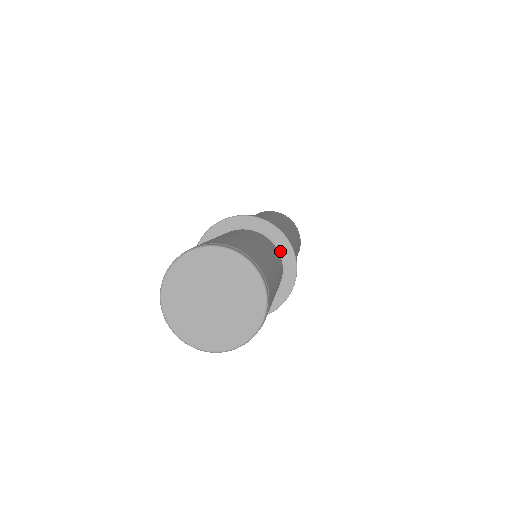
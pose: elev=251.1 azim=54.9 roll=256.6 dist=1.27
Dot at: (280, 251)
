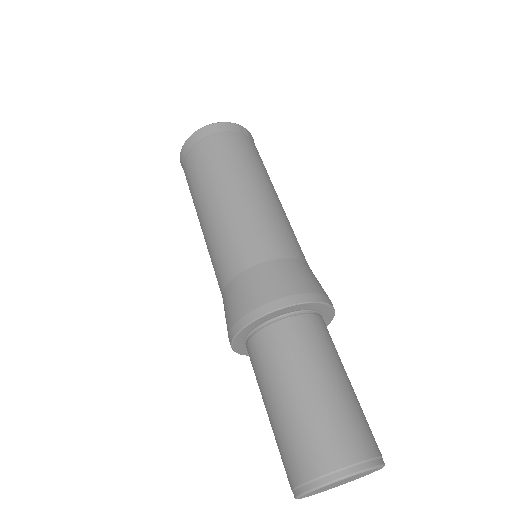
Dot at: (320, 312)
